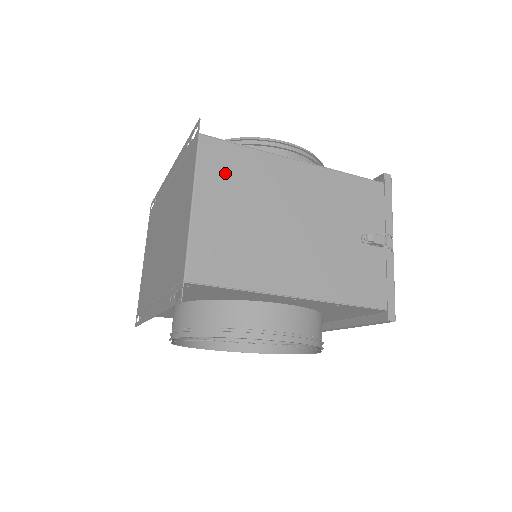
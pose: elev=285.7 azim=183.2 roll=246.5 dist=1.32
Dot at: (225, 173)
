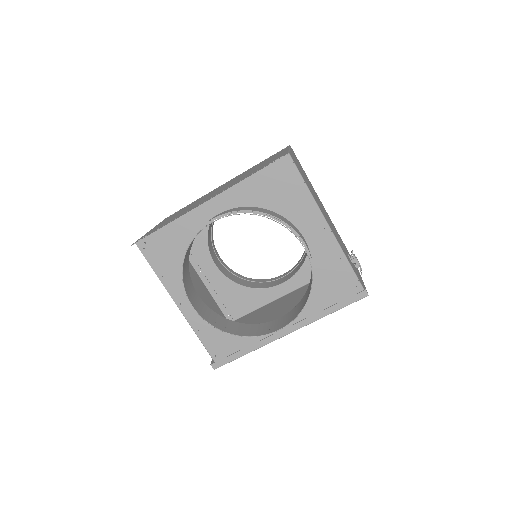
Dot at: occluded
